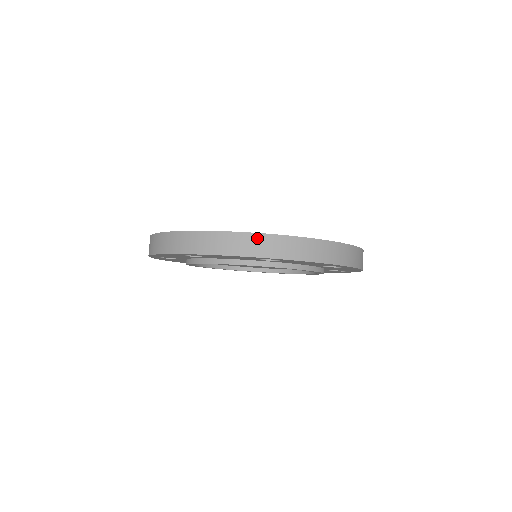
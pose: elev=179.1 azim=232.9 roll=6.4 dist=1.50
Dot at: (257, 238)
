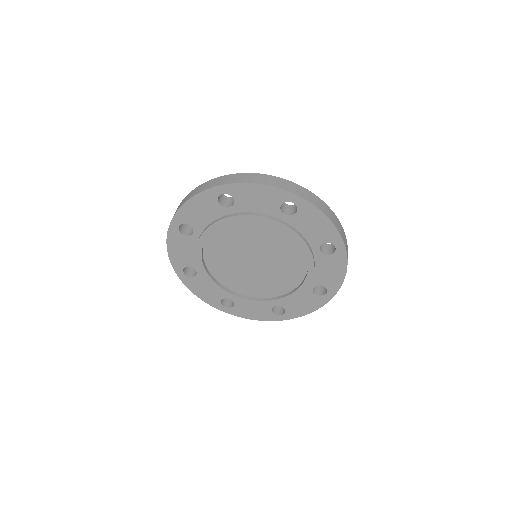
Dot at: (210, 182)
